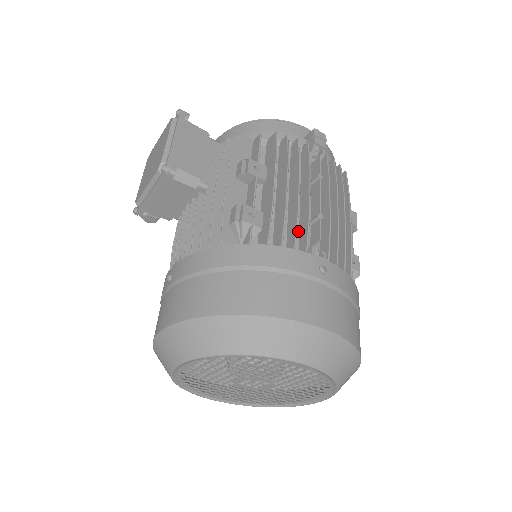
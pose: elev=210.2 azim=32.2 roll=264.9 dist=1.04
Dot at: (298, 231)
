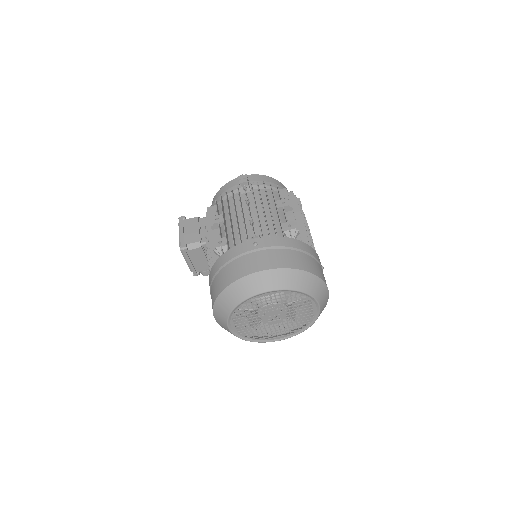
Dot at: (245, 233)
